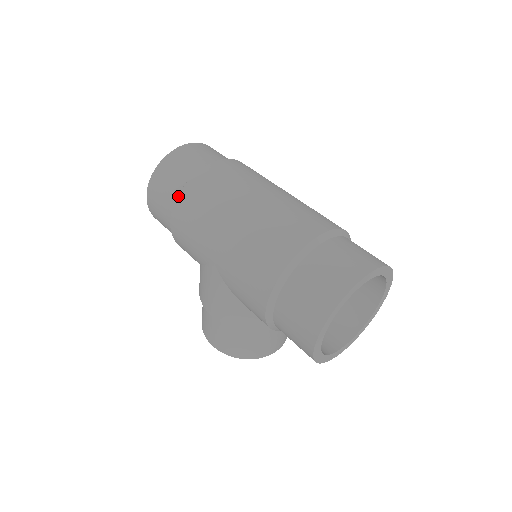
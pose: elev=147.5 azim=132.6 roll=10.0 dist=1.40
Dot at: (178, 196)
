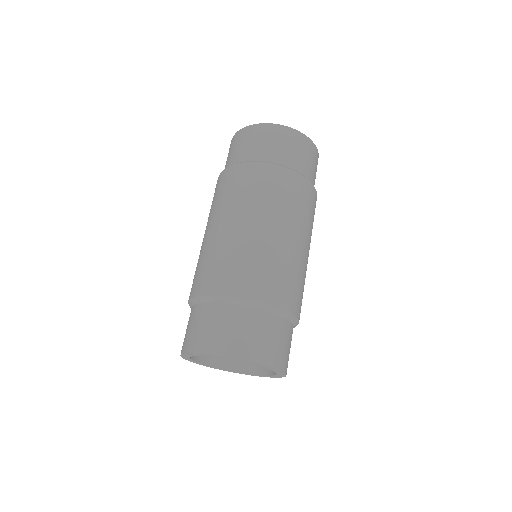
Dot at: (223, 171)
